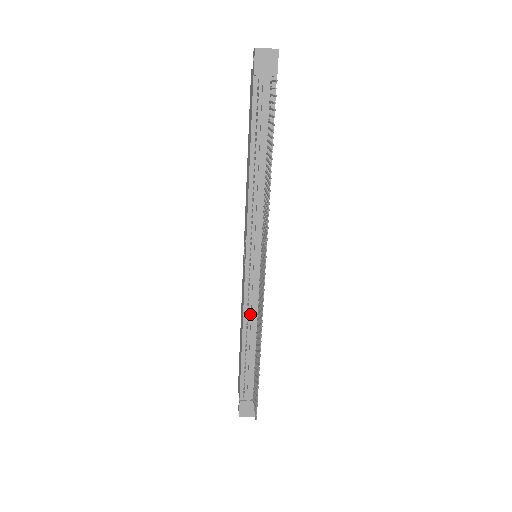
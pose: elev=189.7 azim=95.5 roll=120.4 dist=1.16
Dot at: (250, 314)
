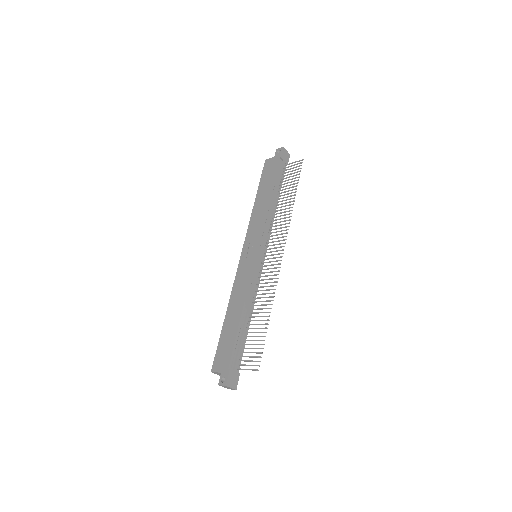
Dot at: (250, 293)
